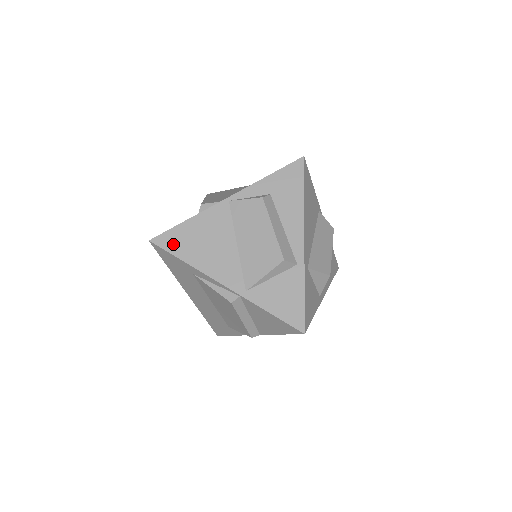
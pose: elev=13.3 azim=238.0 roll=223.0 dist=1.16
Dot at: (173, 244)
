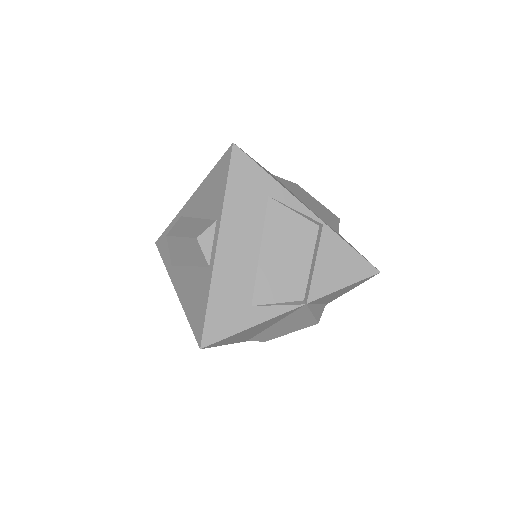
Dot at: occluded
